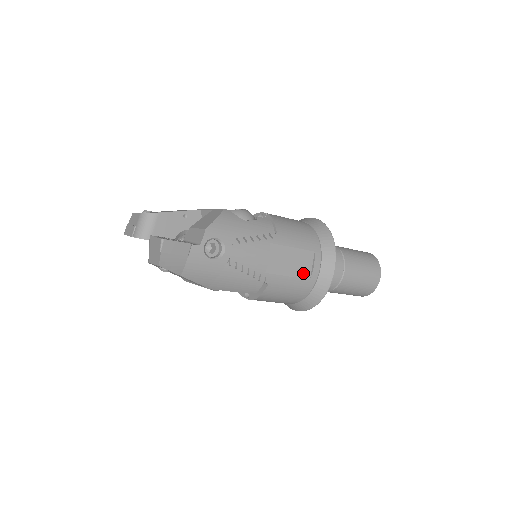
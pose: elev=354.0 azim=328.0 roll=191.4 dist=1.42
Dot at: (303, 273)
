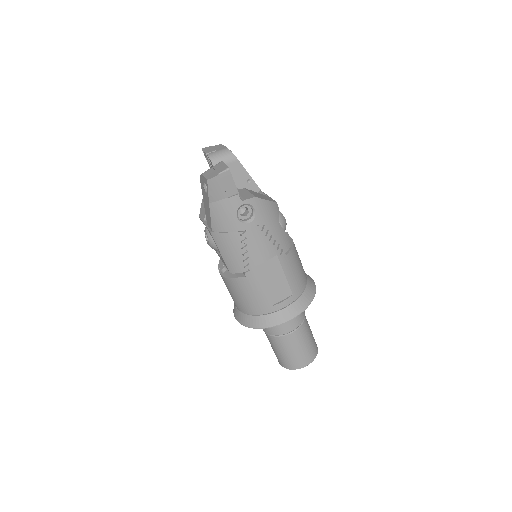
Dot at: (271, 297)
